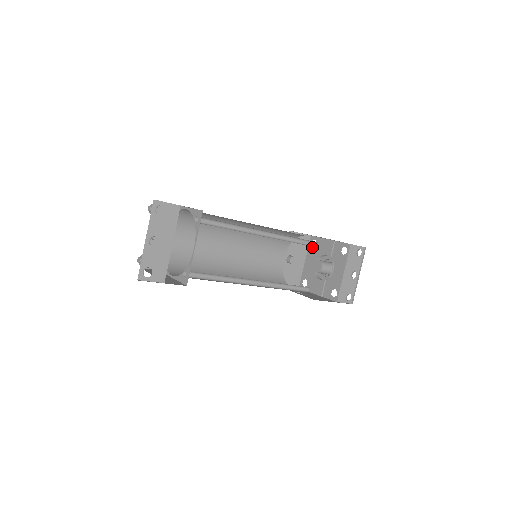
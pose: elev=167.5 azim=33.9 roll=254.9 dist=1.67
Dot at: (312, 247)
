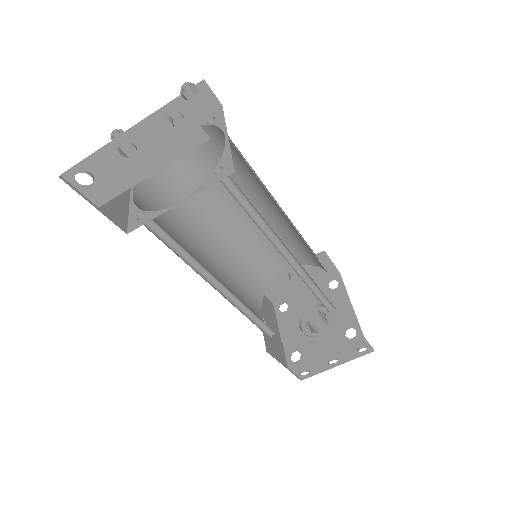
Dot at: (328, 285)
